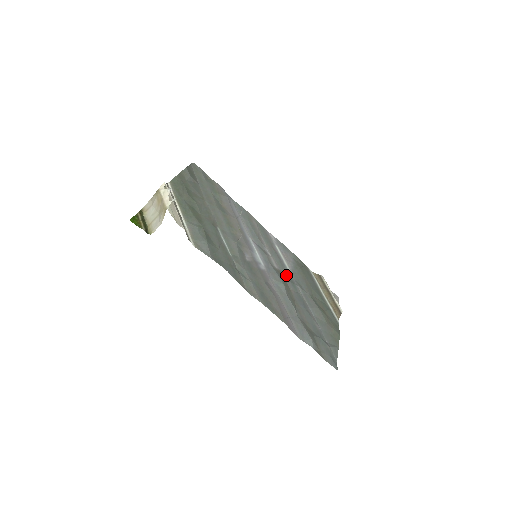
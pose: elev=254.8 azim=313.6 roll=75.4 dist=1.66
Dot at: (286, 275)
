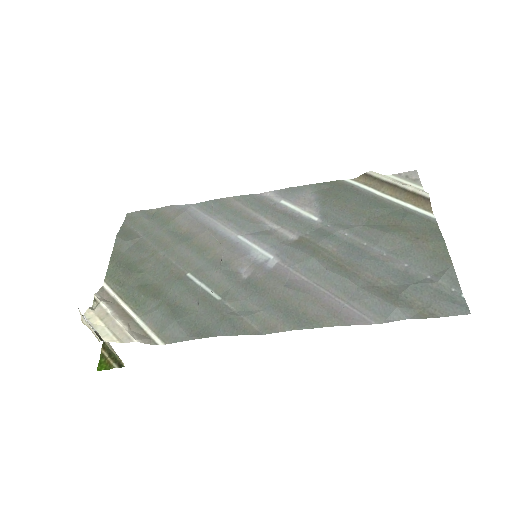
Dot at: (314, 233)
